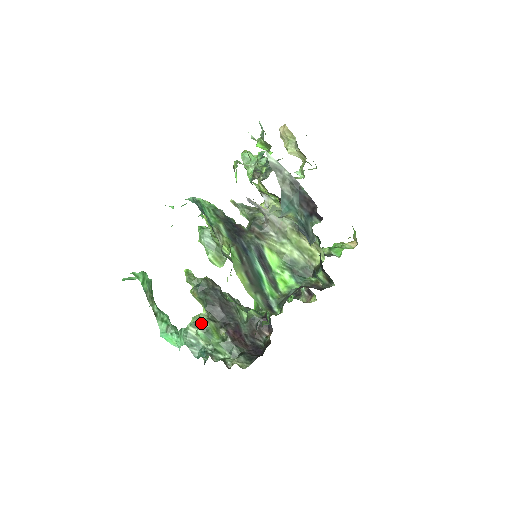
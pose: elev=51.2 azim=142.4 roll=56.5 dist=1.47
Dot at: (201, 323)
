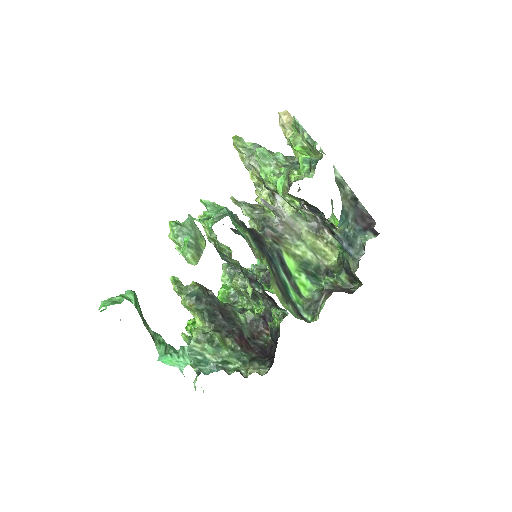
Dot at: (209, 338)
